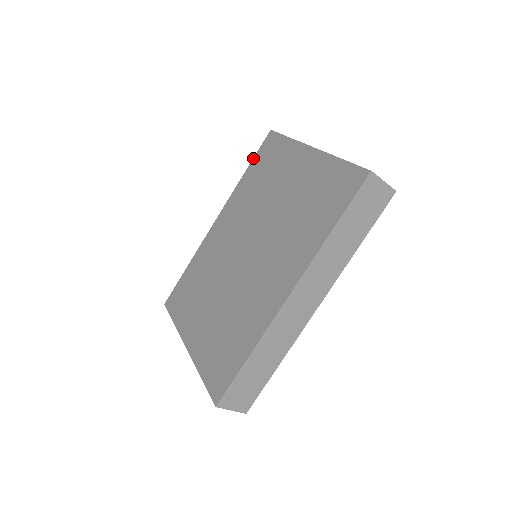
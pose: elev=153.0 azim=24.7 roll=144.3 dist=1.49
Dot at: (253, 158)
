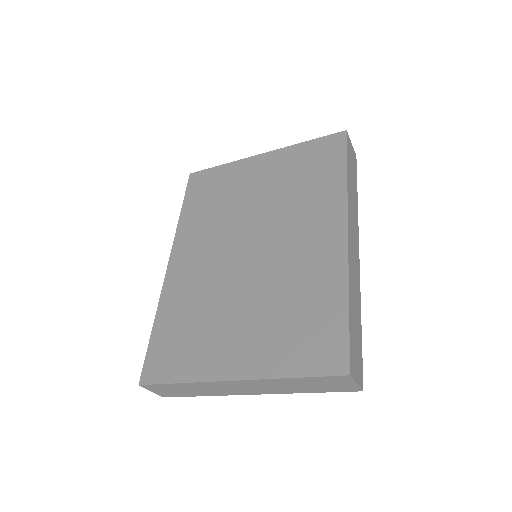
Dot at: (184, 198)
